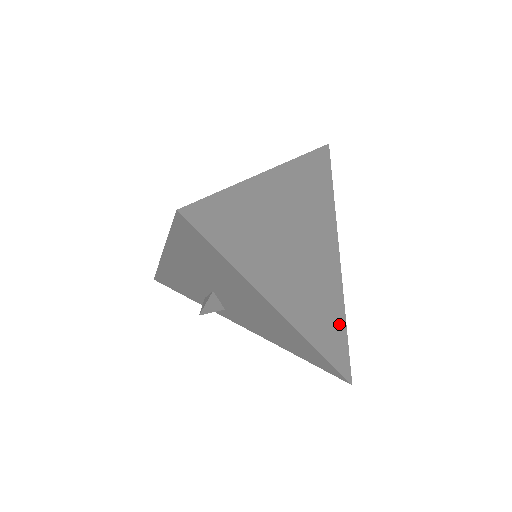
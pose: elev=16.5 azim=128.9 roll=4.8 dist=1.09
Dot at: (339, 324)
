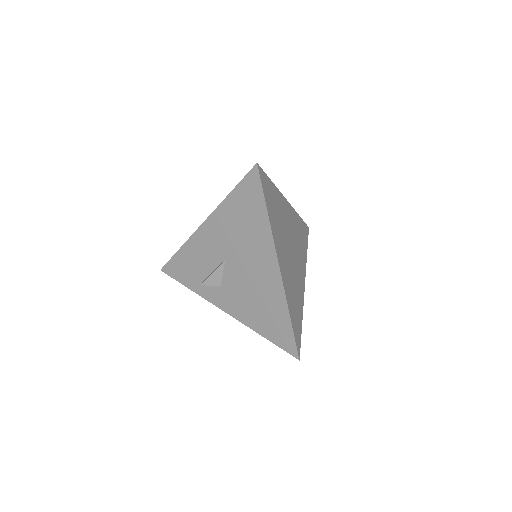
Dot at: (299, 317)
